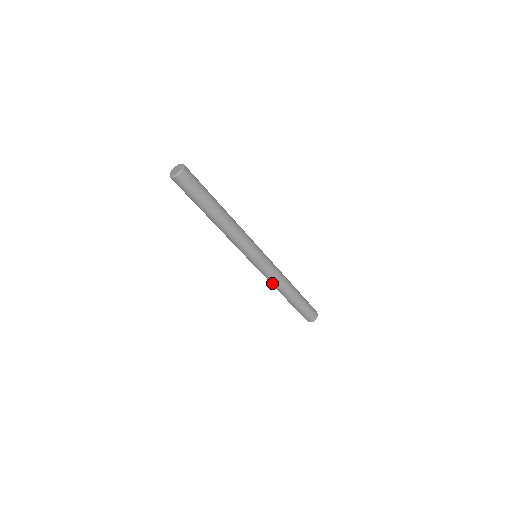
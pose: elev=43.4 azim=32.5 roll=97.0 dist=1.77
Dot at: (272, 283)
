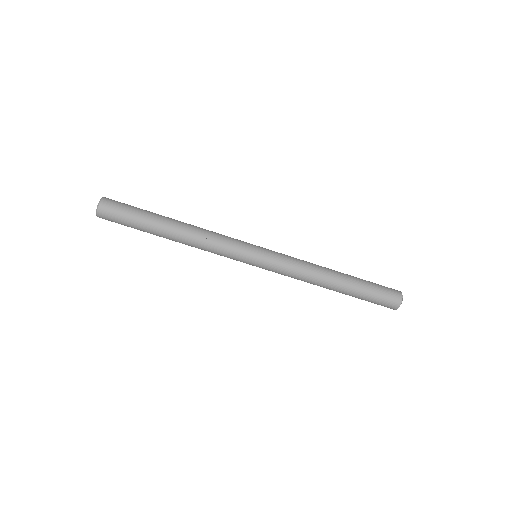
Dot at: (298, 279)
